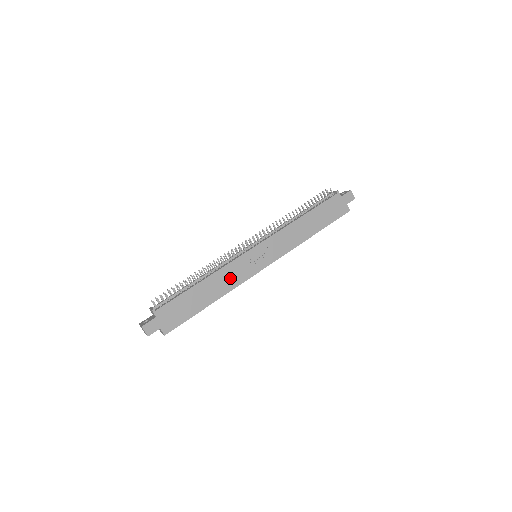
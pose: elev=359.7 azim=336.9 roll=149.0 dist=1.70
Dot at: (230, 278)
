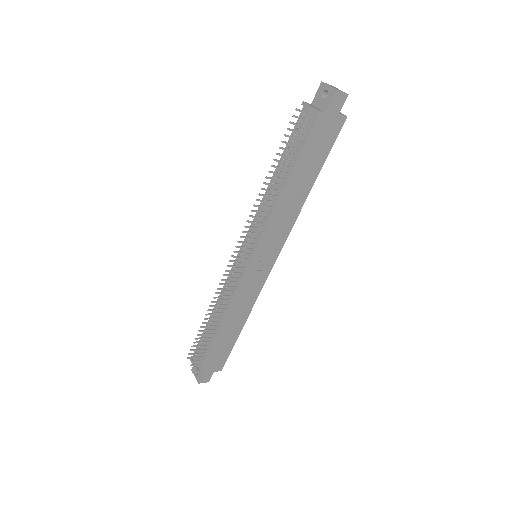
Dot at: (245, 300)
